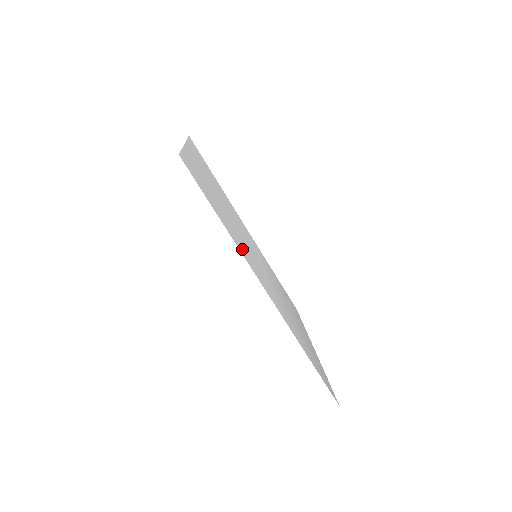
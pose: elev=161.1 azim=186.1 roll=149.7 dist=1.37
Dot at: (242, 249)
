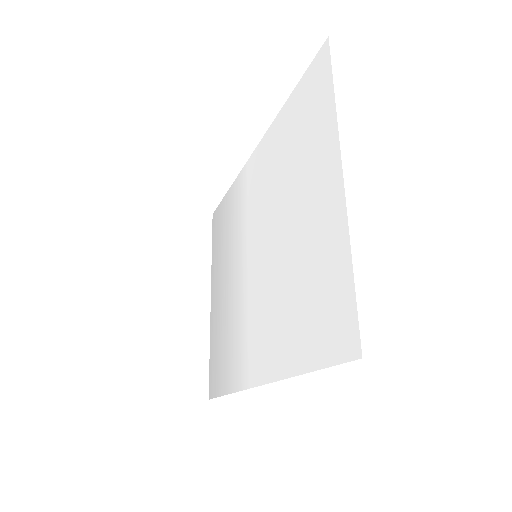
Dot at: (280, 348)
